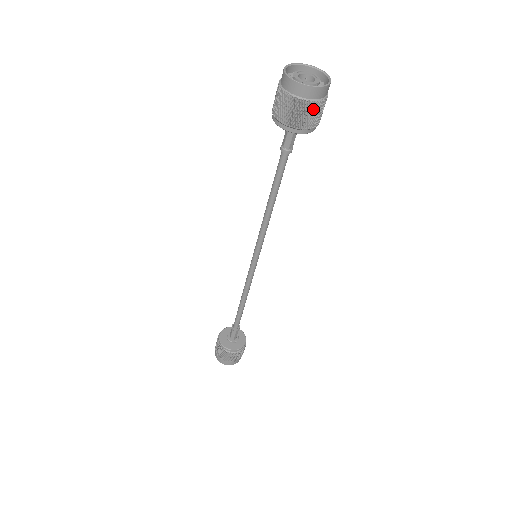
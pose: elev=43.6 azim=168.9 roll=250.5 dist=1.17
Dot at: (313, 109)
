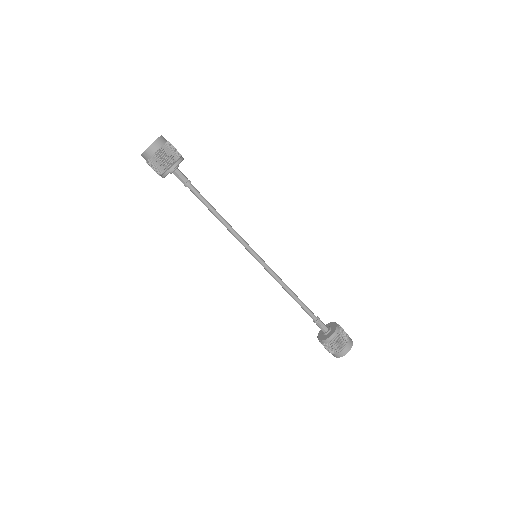
Dot at: (161, 155)
